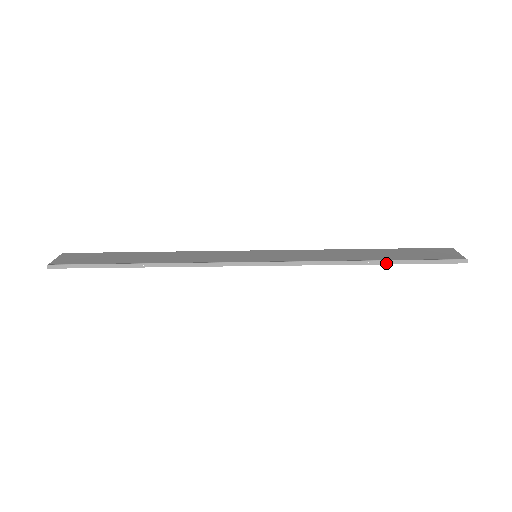
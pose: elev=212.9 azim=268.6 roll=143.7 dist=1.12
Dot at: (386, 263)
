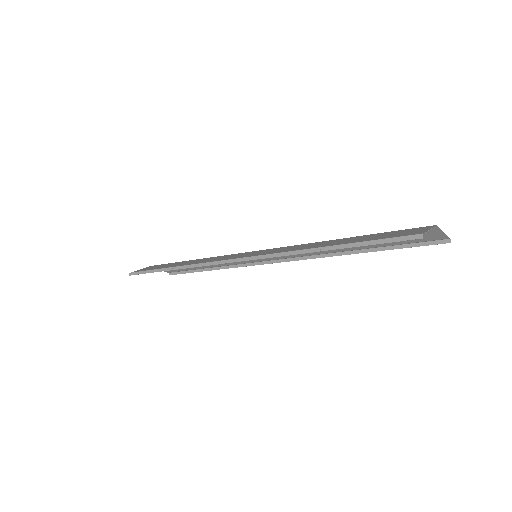
Dot at: (337, 248)
